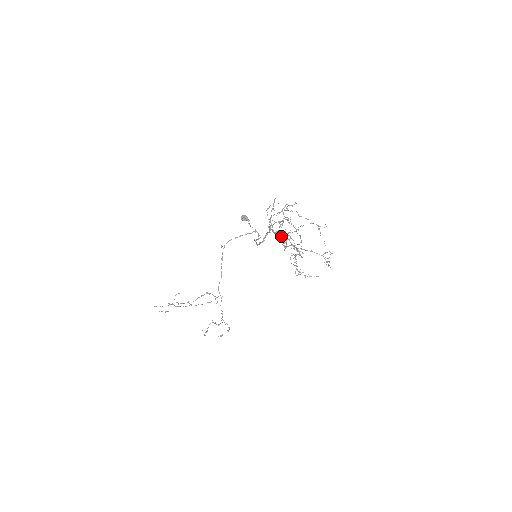
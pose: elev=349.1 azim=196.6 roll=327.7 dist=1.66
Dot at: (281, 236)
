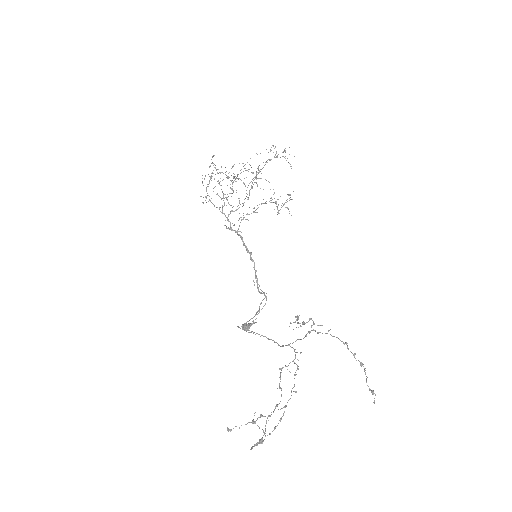
Dot at: (212, 156)
